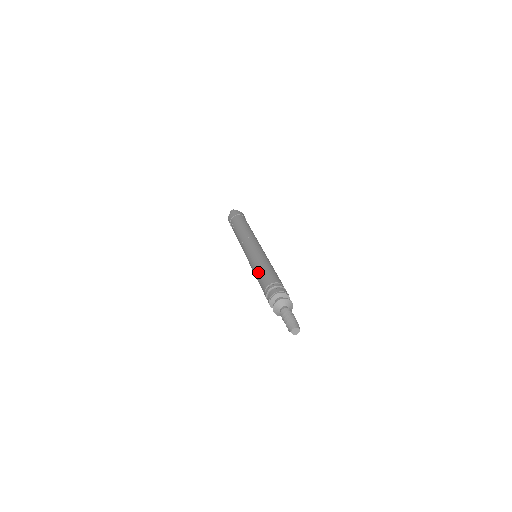
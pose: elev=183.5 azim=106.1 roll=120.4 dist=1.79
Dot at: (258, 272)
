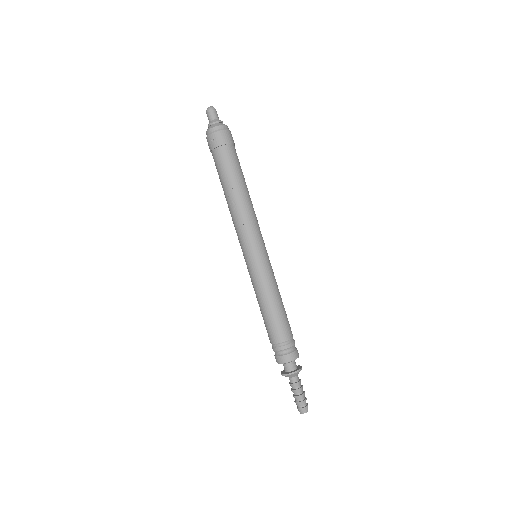
Dot at: (270, 308)
